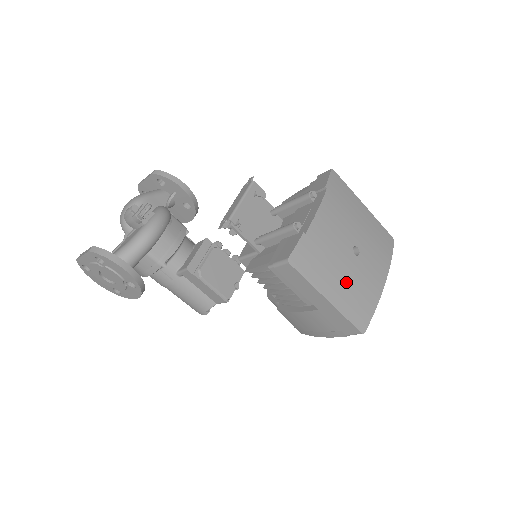
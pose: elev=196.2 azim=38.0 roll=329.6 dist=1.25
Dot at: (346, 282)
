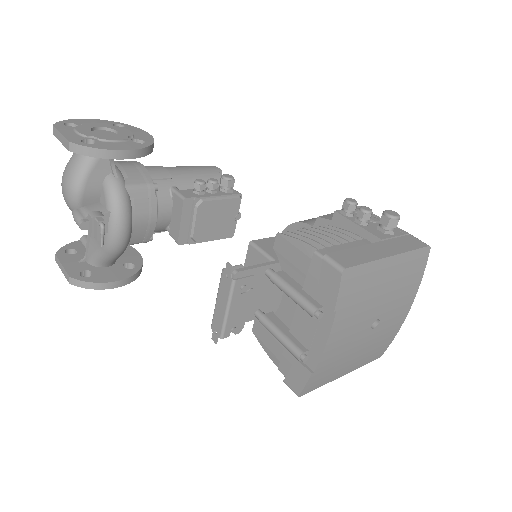
Dot at: (362, 353)
